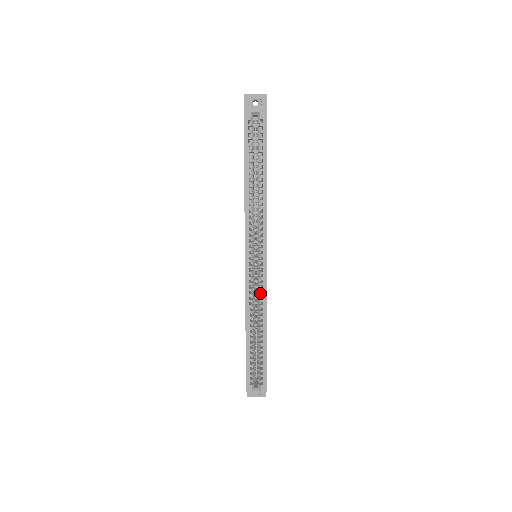
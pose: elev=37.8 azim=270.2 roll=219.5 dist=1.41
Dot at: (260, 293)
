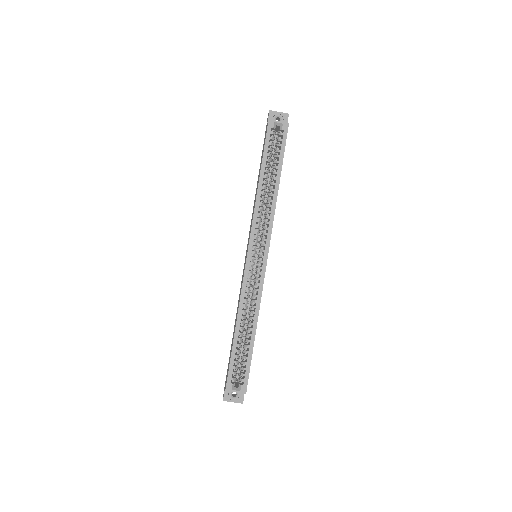
Dot at: (256, 288)
